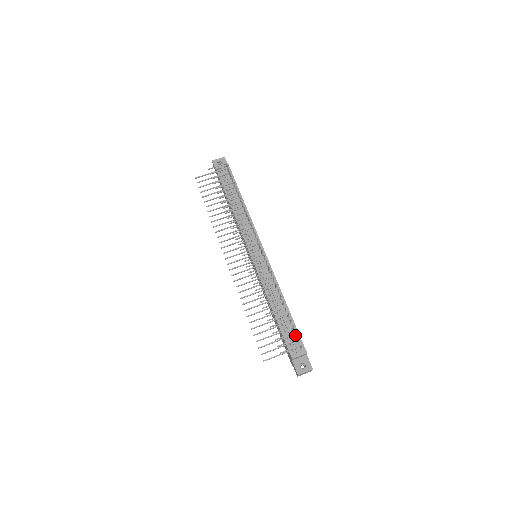
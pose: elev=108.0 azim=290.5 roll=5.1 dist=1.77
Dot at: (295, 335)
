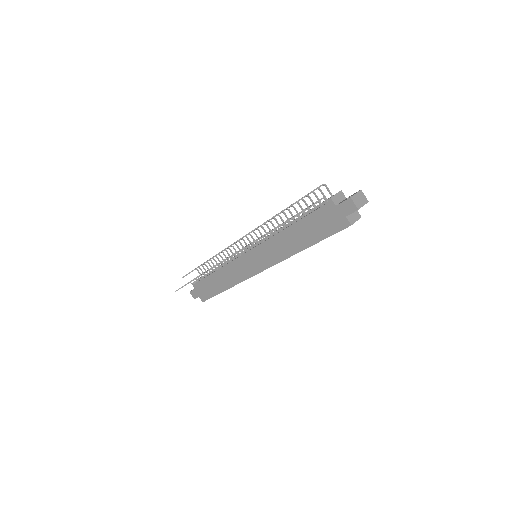
Dot at: occluded
